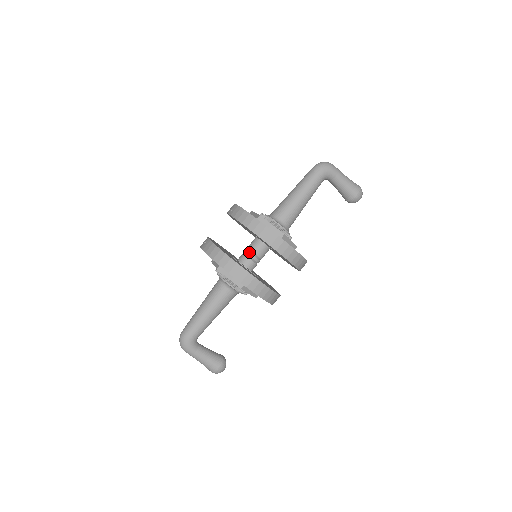
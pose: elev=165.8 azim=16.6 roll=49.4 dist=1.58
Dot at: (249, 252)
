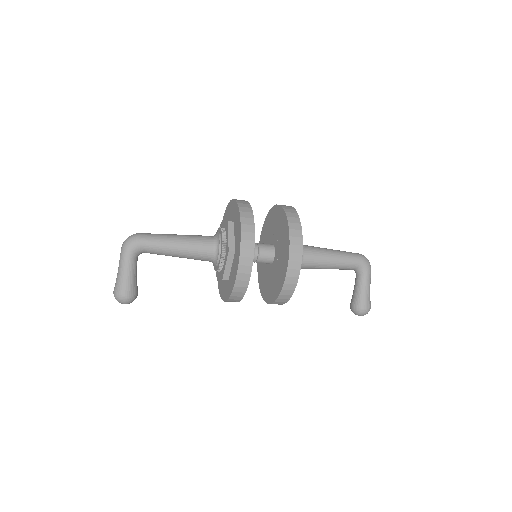
Dot at: (258, 245)
